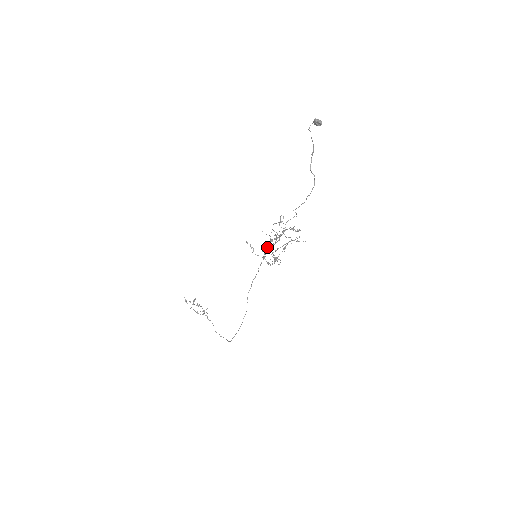
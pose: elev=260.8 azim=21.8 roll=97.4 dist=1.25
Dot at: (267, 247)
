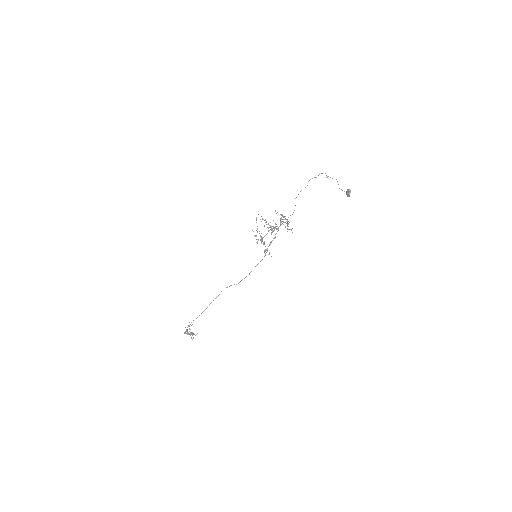
Dot at: (264, 220)
